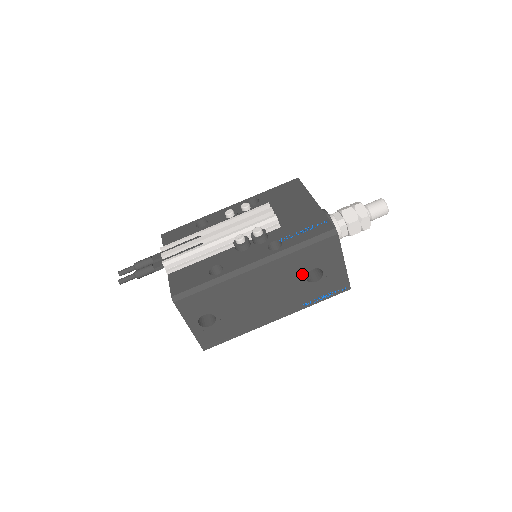
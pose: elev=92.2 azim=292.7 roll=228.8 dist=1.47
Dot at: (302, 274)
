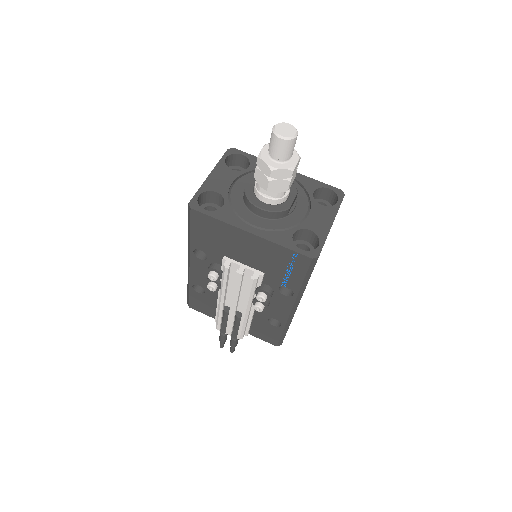
Dot at: occluded
